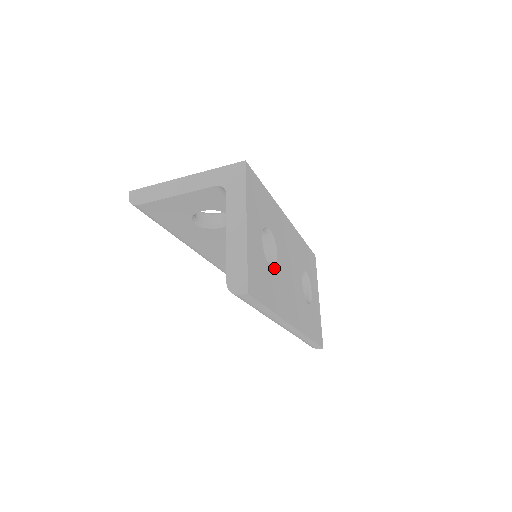
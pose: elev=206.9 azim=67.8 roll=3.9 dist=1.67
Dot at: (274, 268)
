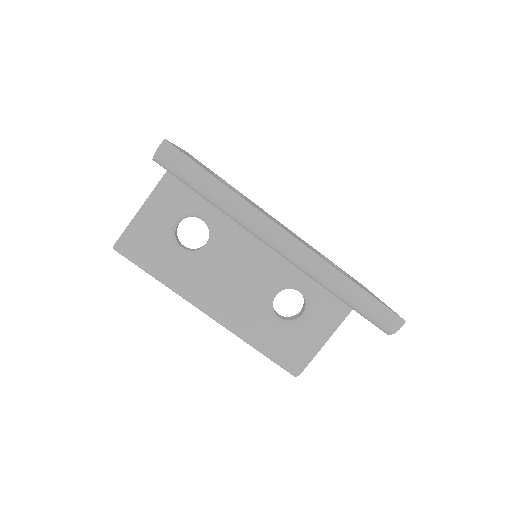
Dot at: occluded
